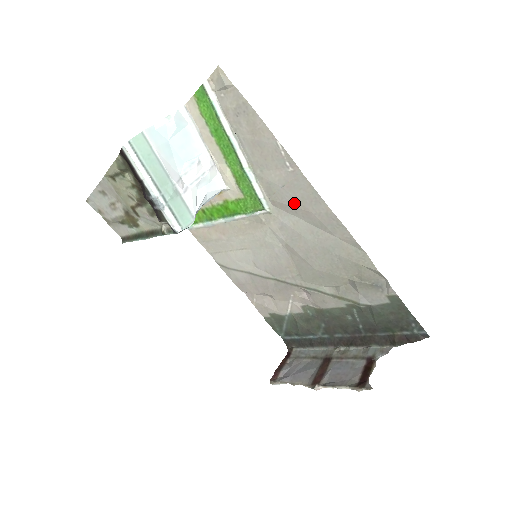
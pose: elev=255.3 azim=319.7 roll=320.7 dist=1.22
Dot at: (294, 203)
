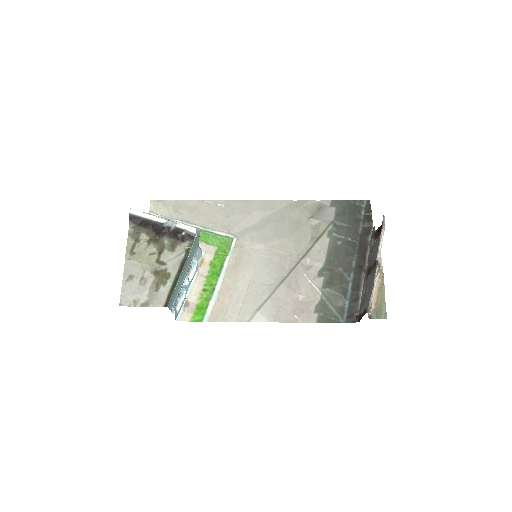
Dot at: (242, 218)
